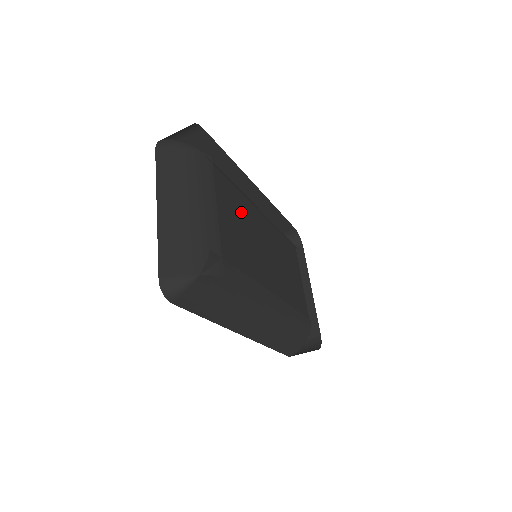
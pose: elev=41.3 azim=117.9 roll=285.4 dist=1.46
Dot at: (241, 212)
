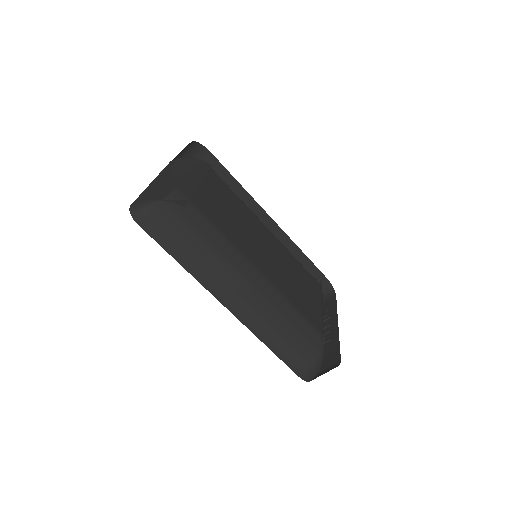
Dot at: (236, 208)
